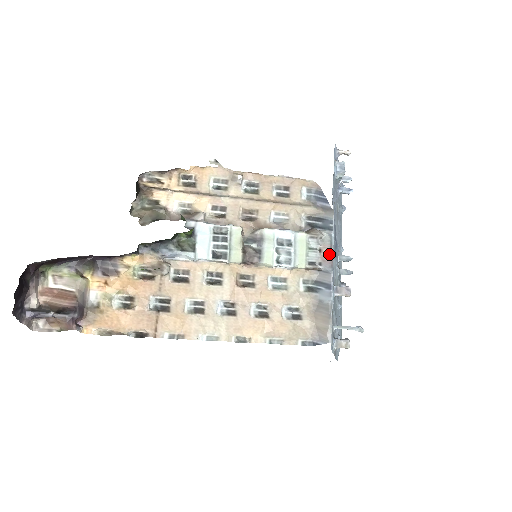
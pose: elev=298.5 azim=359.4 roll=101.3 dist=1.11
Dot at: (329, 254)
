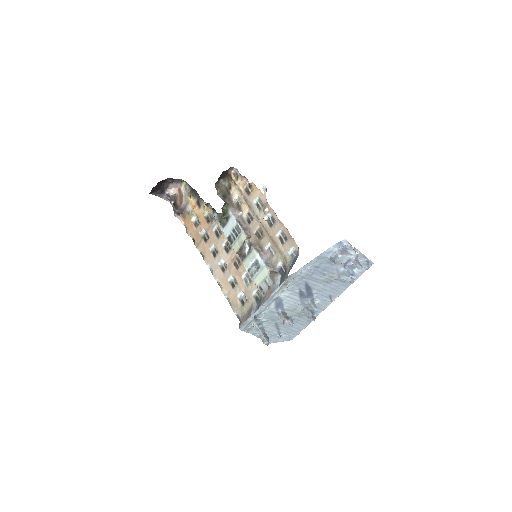
Dot at: (269, 294)
